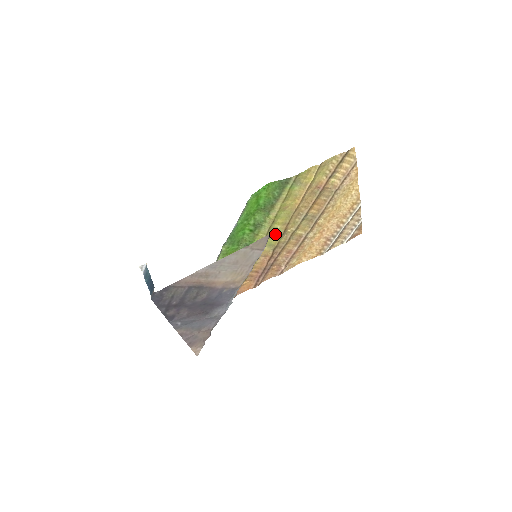
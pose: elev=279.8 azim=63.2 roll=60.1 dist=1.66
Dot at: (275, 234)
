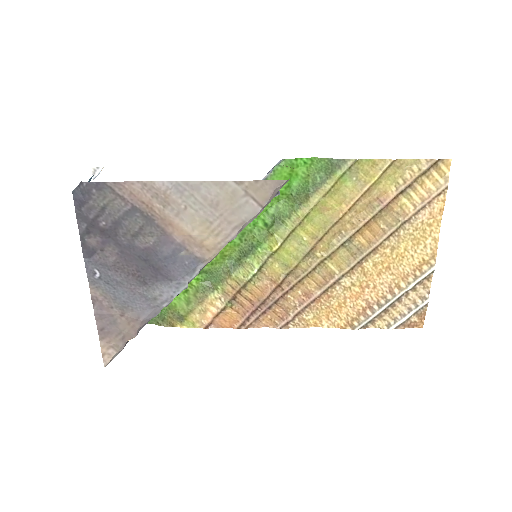
Dot at: (297, 249)
